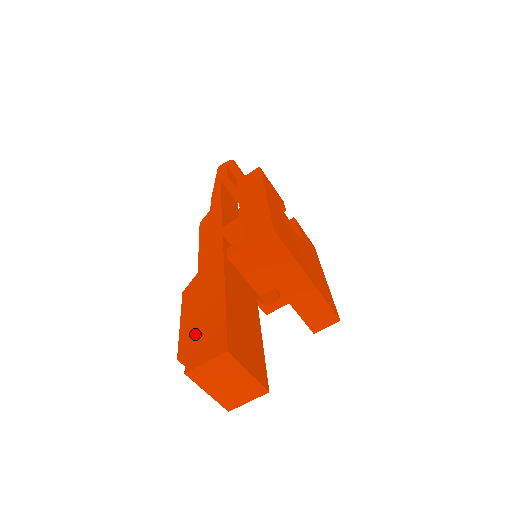
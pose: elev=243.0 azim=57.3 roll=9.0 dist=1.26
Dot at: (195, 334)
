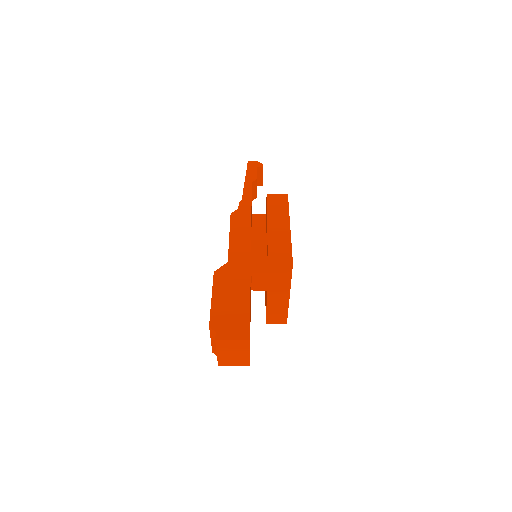
Dot at: (225, 314)
